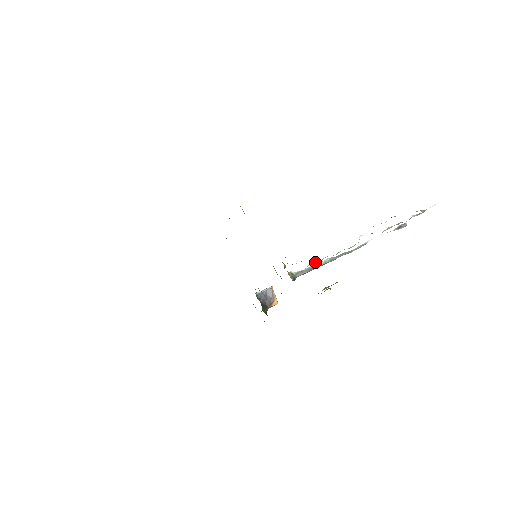
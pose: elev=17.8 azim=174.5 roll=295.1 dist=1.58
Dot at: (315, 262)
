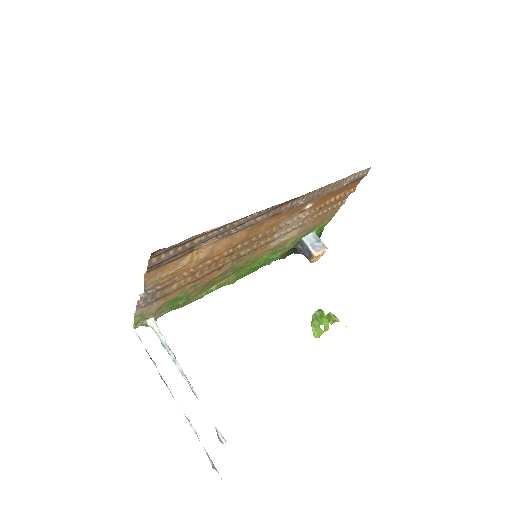
Dot at: occluded
